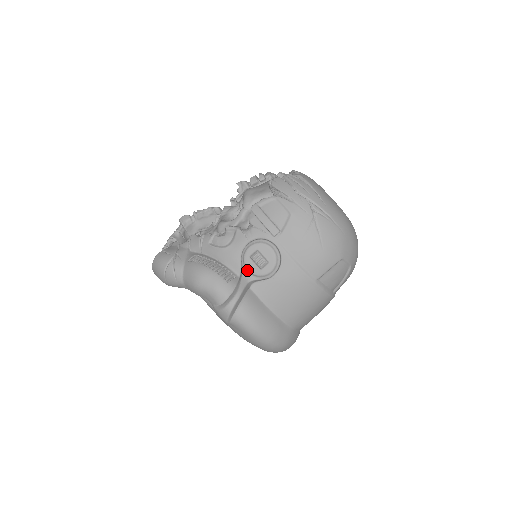
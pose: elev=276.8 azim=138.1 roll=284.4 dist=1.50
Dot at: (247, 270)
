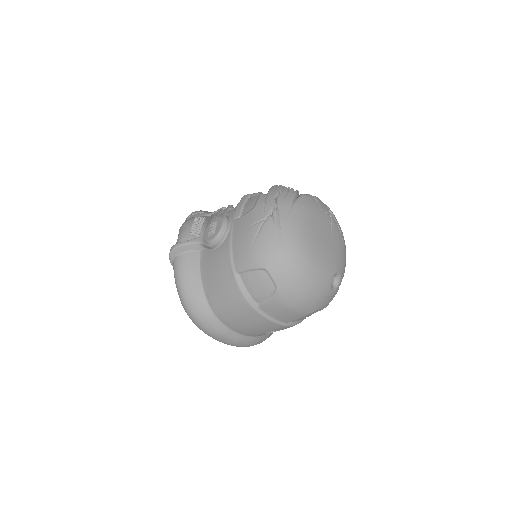
Dot at: (205, 234)
